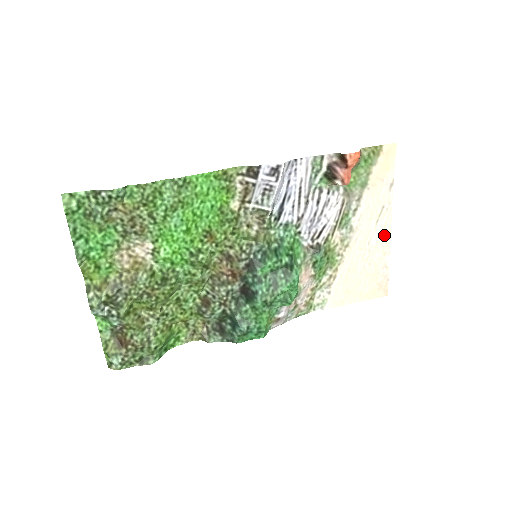
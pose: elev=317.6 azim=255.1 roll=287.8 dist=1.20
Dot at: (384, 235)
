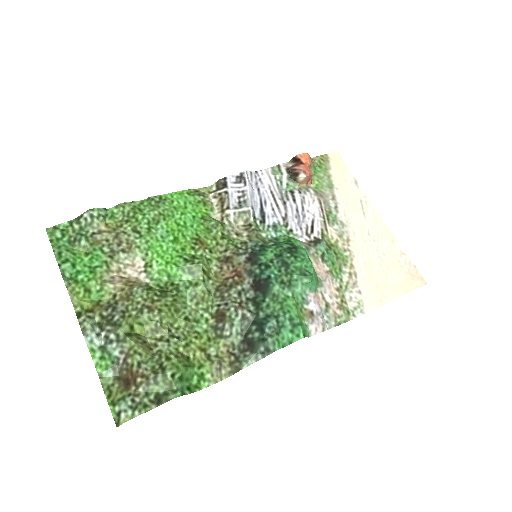
Dot at: (379, 225)
